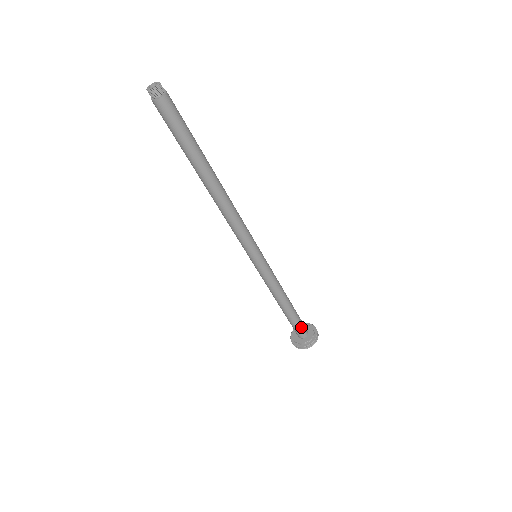
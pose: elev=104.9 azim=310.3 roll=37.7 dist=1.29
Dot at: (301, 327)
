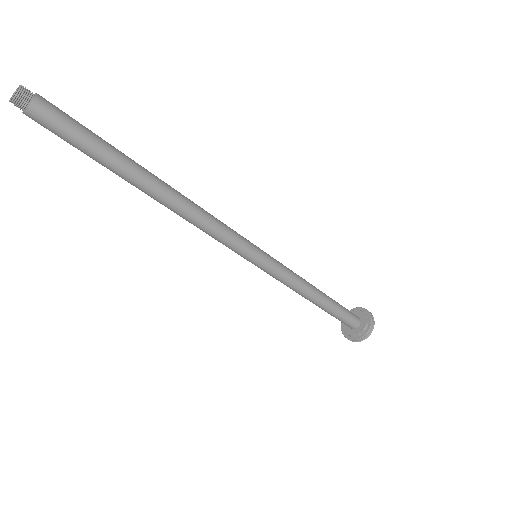
Dot at: (349, 314)
